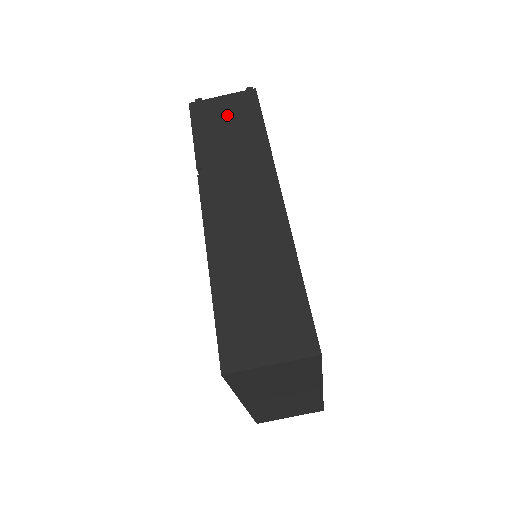
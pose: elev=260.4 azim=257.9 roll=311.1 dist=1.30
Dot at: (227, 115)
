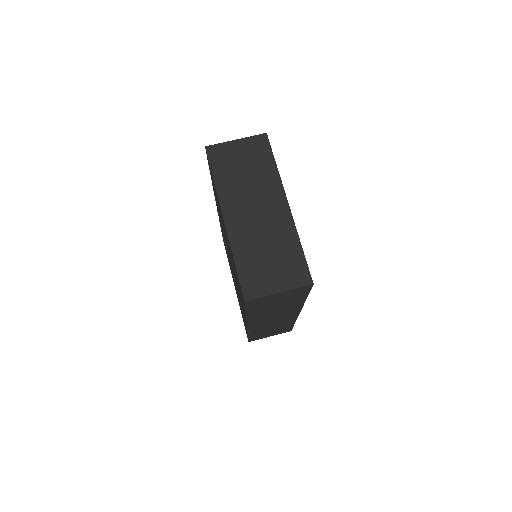
Dot at: occluded
